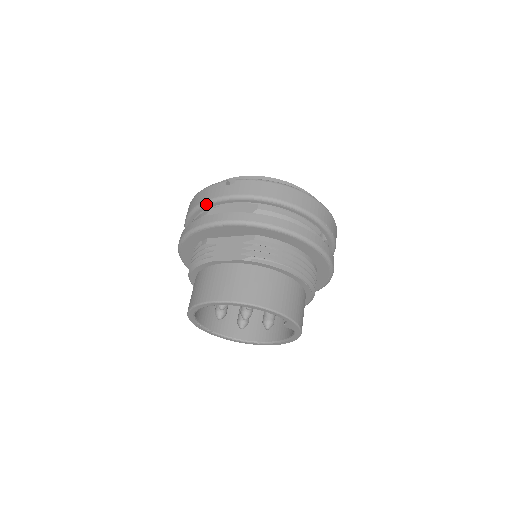
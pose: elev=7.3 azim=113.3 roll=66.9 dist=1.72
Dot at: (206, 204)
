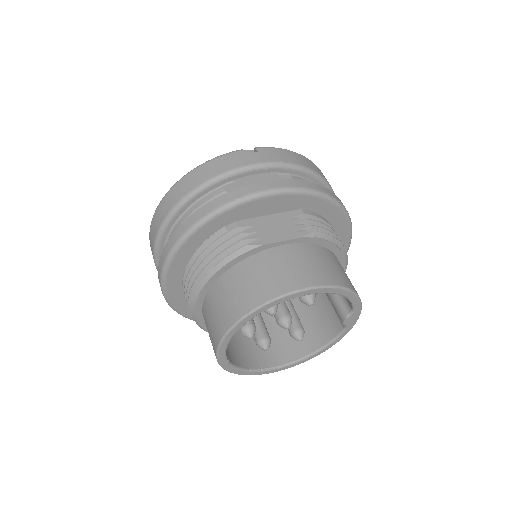
Dot at: (224, 177)
